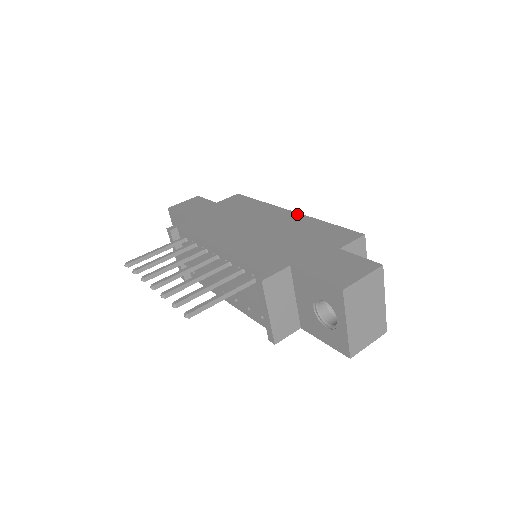
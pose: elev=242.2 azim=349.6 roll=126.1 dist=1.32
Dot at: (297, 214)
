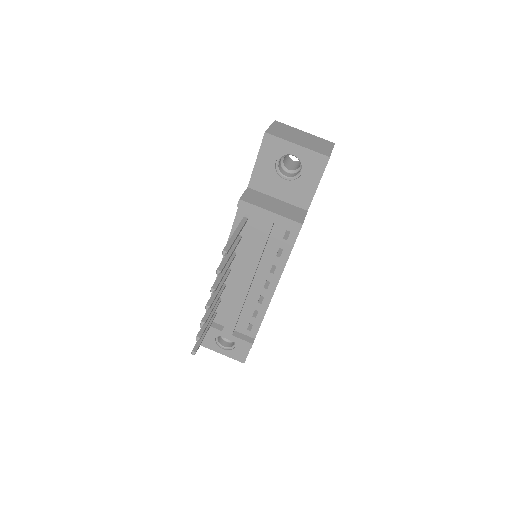
Dot at: occluded
